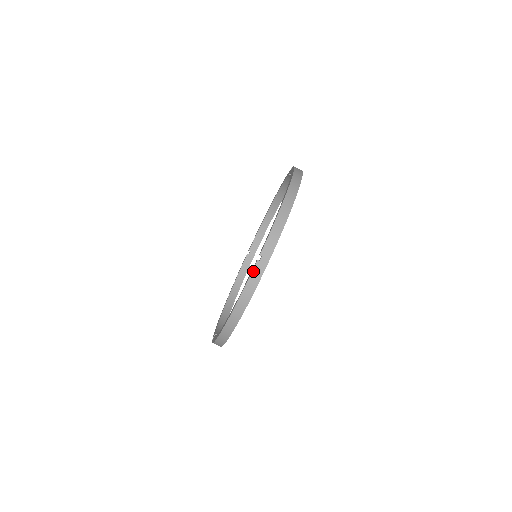
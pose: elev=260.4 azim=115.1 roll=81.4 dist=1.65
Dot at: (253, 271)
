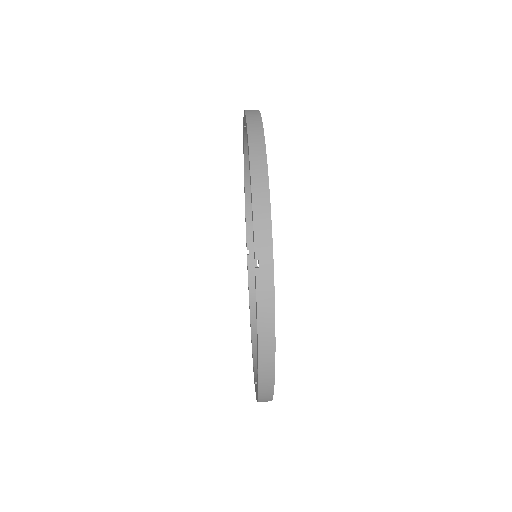
Dot at: occluded
